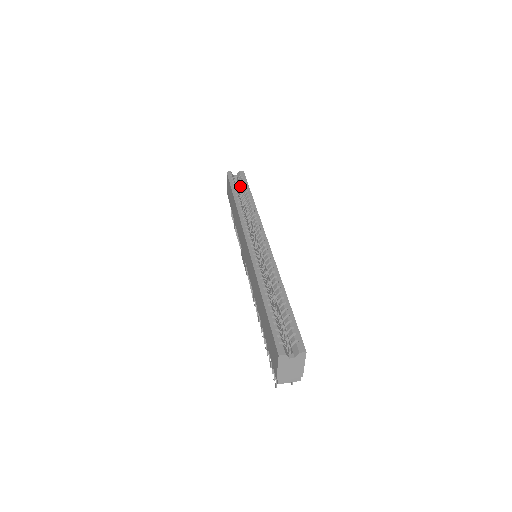
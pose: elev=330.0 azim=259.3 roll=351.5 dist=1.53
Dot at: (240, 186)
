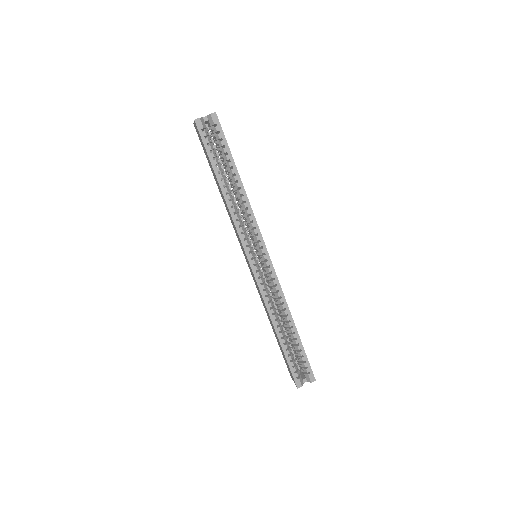
Dot at: (218, 147)
